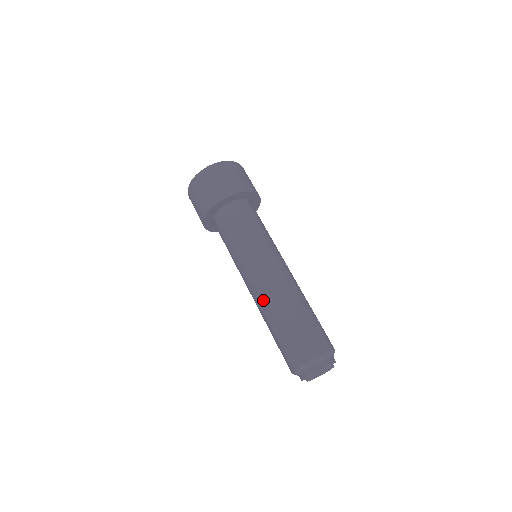
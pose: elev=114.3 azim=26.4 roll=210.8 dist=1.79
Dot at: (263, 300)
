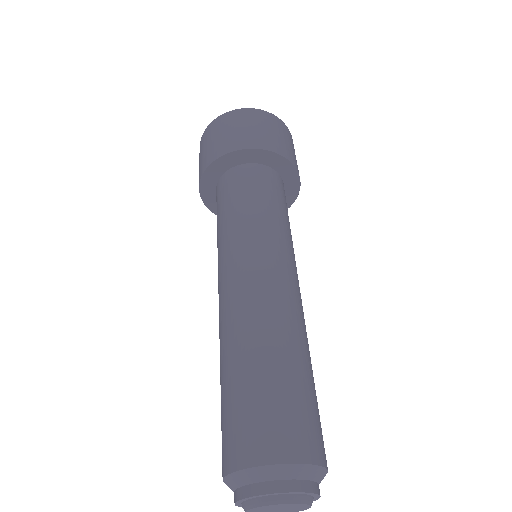
Dot at: (233, 316)
